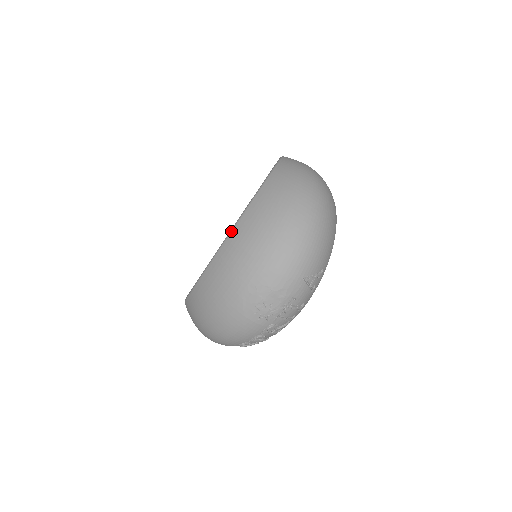
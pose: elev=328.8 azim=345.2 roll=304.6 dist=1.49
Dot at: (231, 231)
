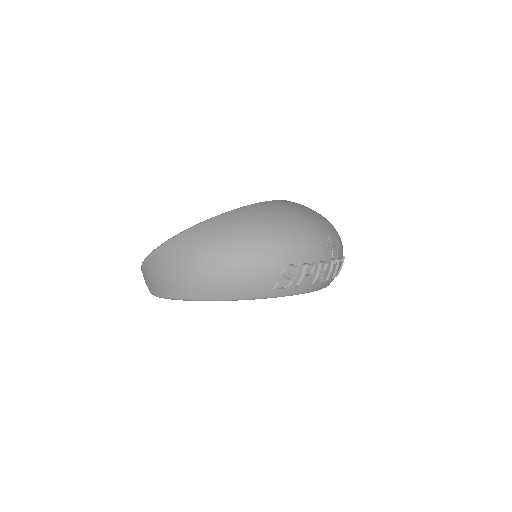
Dot at: occluded
